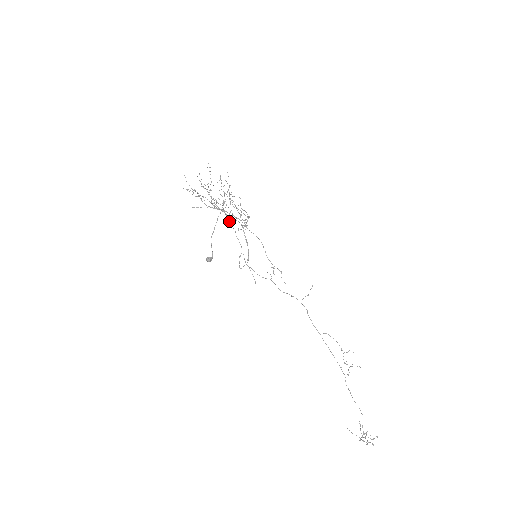
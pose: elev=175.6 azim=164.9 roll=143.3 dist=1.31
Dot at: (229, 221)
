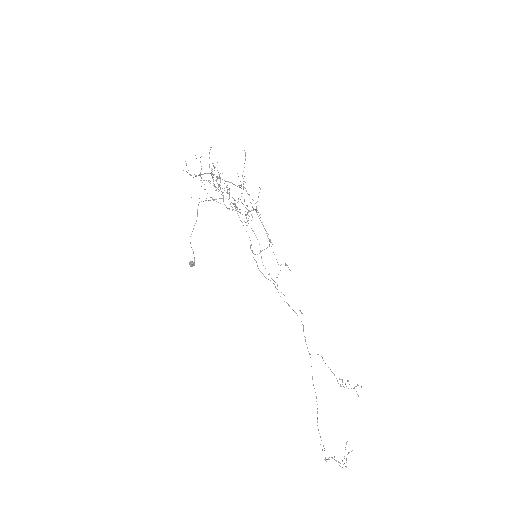
Dot at: (236, 209)
